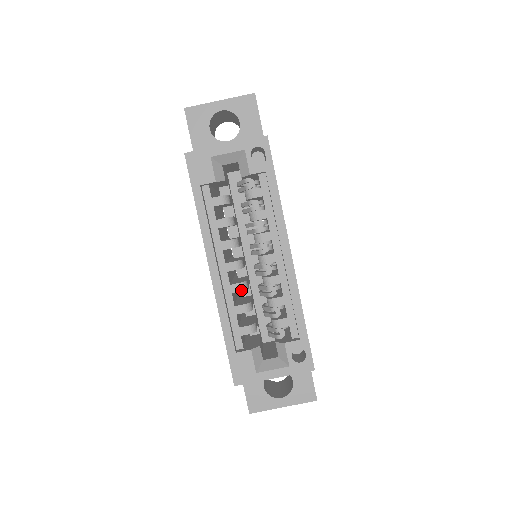
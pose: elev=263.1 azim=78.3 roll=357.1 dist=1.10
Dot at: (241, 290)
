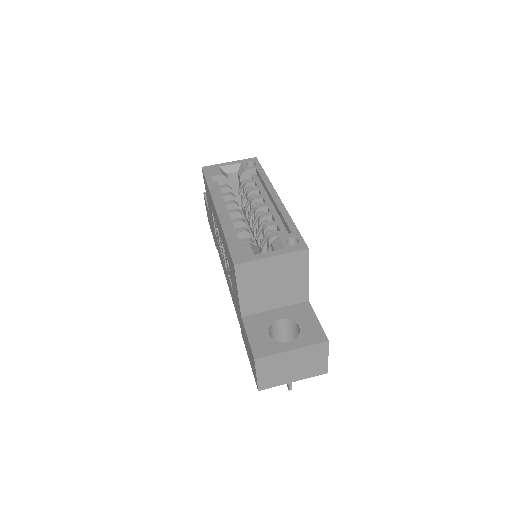
Dot at: (240, 221)
